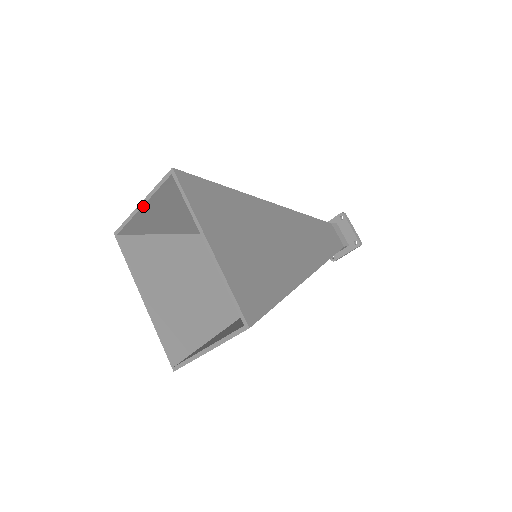
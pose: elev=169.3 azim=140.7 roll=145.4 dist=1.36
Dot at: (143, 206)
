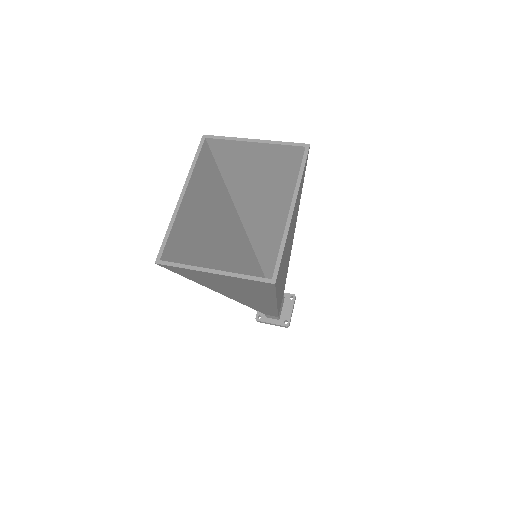
Dot at: (255, 142)
